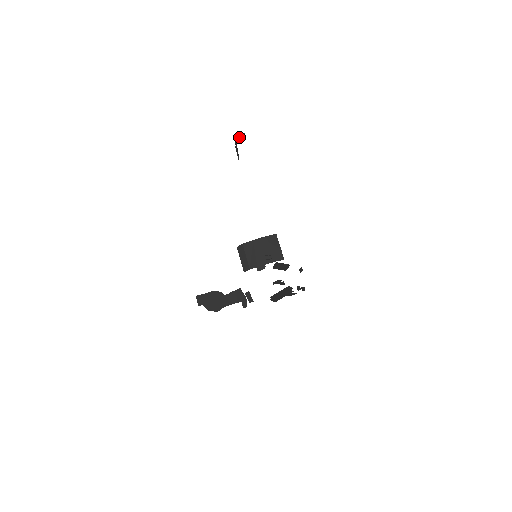
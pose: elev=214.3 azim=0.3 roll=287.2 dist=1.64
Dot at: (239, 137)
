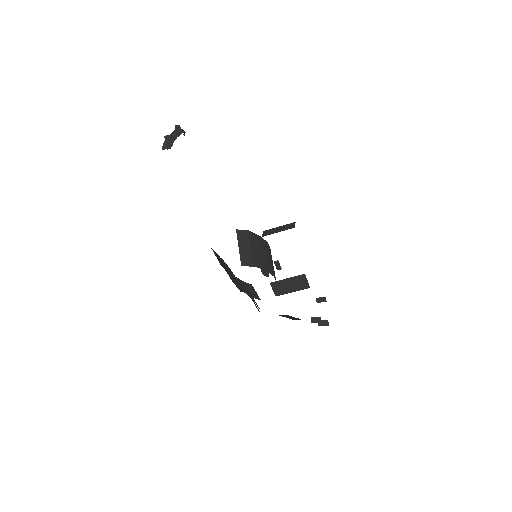
Dot at: (183, 130)
